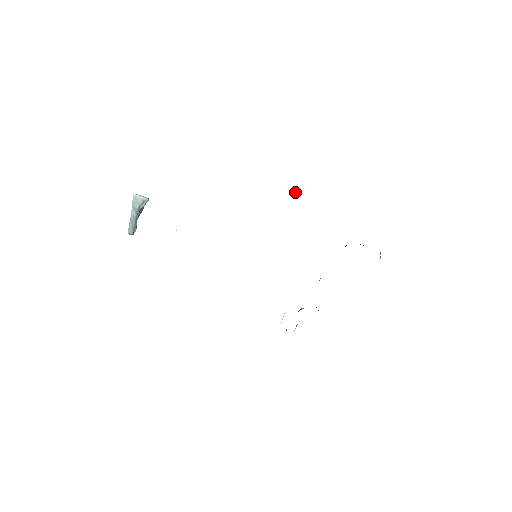
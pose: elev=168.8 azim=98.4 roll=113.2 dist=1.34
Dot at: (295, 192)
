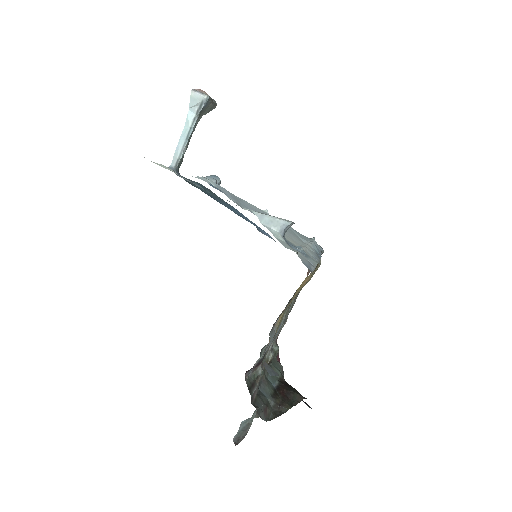
Dot at: (286, 226)
